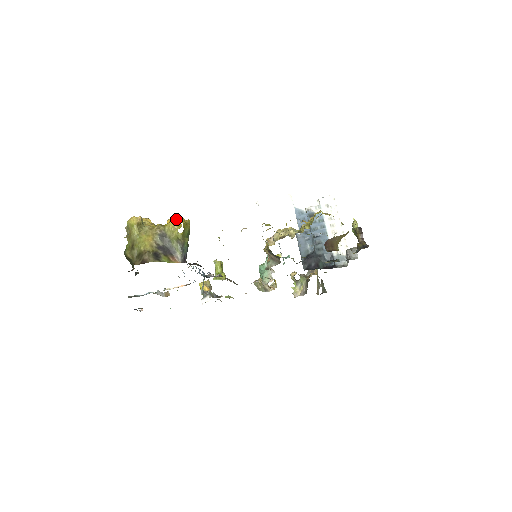
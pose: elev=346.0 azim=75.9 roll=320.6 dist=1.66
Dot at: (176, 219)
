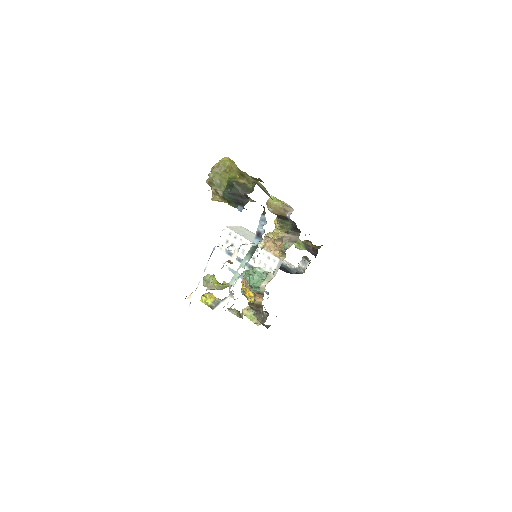
Dot at: occluded
